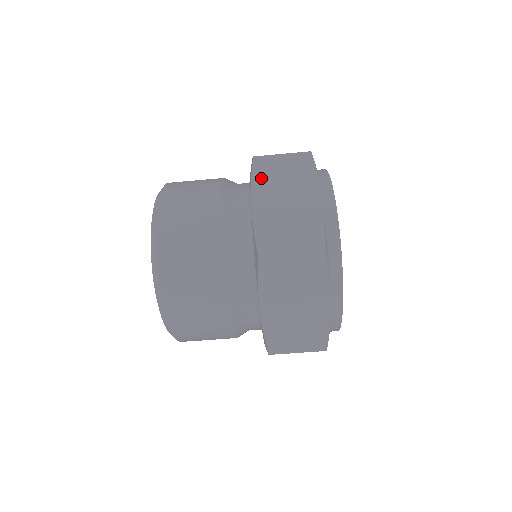
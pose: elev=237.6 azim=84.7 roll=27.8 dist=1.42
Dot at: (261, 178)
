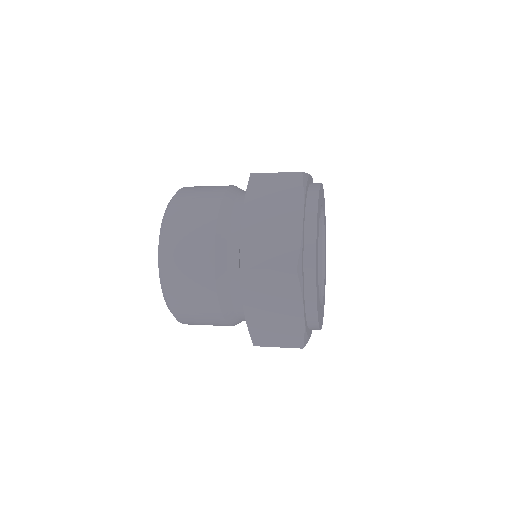
Dot at: (254, 195)
